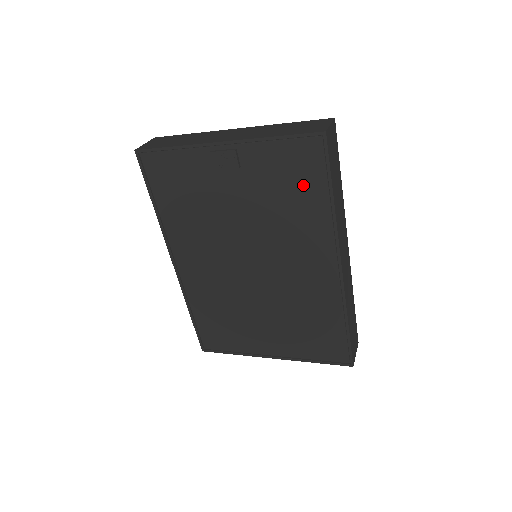
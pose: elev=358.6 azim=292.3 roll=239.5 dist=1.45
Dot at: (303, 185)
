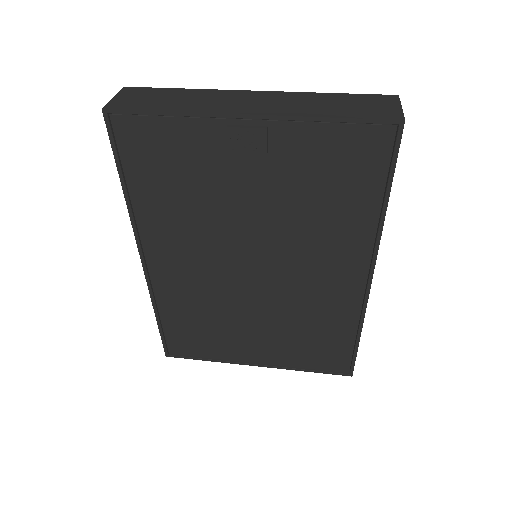
Dot at: (351, 184)
